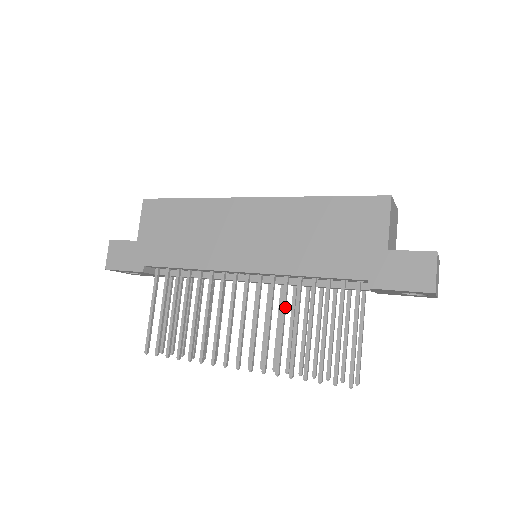
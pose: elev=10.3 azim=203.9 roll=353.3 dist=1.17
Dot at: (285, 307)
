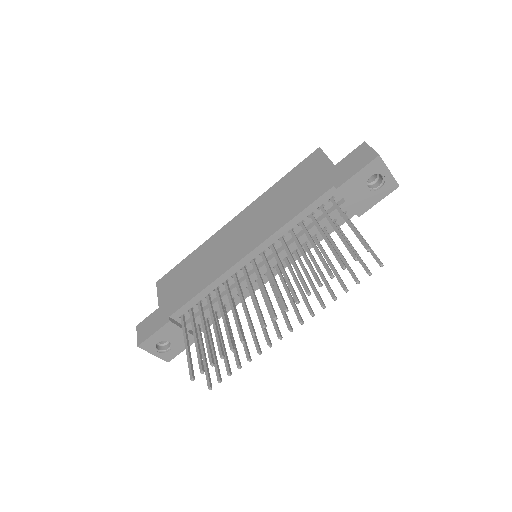
Dot at: (290, 253)
